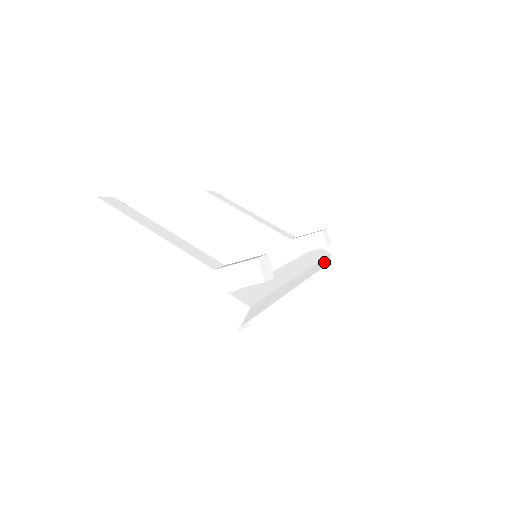
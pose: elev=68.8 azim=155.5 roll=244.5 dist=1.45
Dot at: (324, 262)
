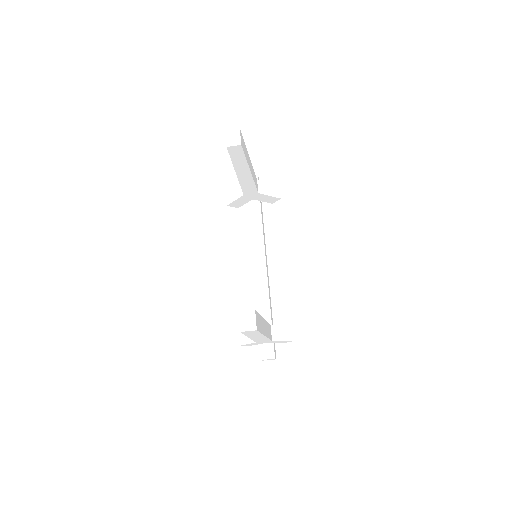
Dot at: occluded
